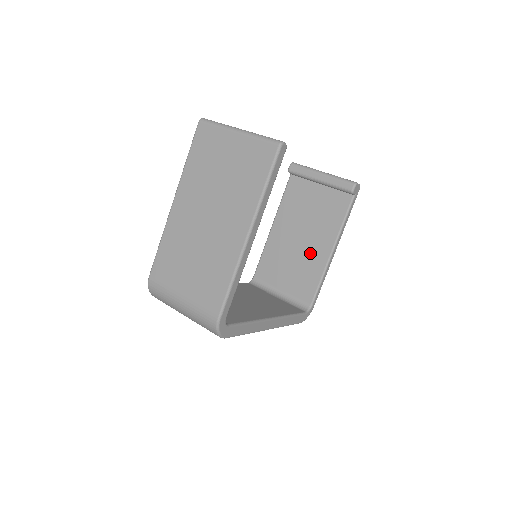
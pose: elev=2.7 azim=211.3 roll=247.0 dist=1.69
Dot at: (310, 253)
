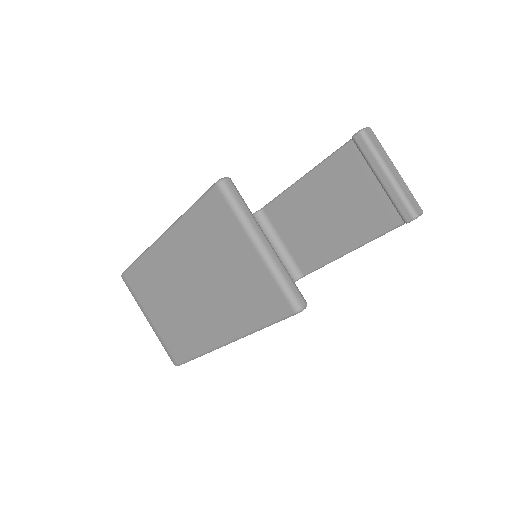
Dot at: (328, 235)
